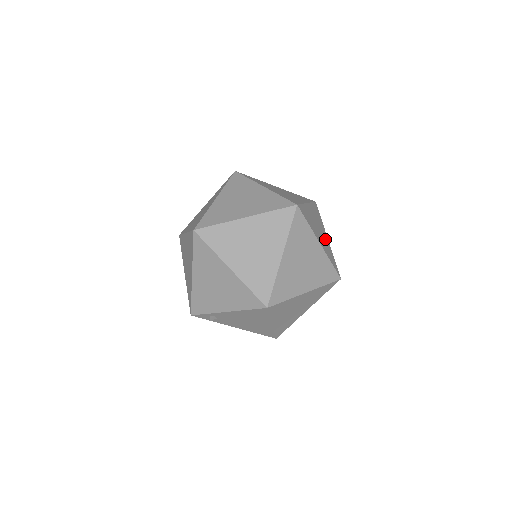
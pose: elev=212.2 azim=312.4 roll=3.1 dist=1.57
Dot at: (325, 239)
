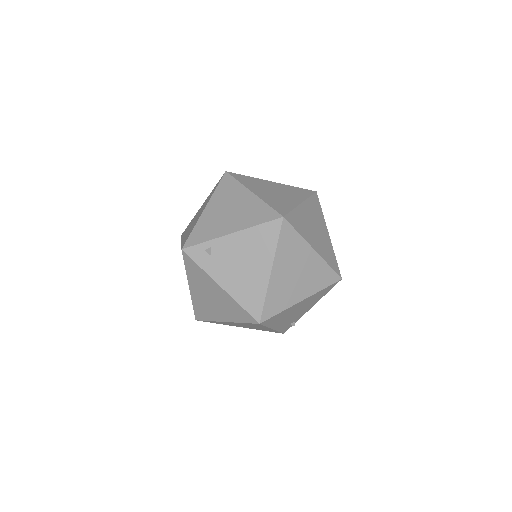
Dot at: occluded
